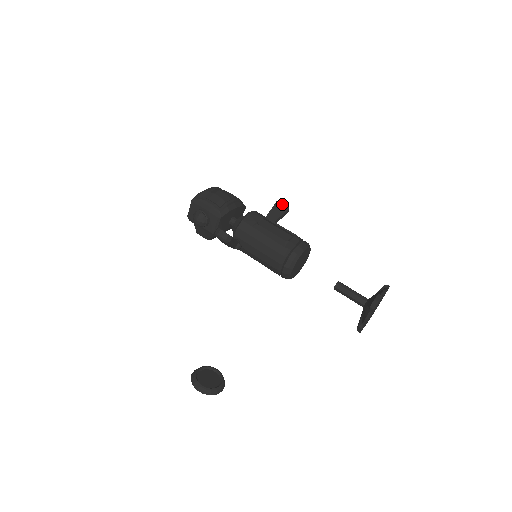
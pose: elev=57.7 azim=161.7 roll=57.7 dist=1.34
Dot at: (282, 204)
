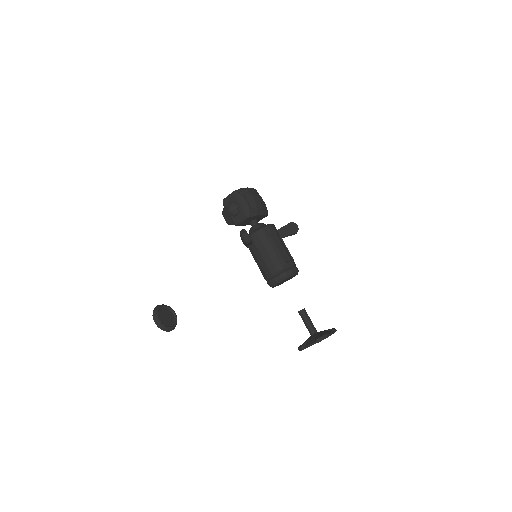
Dot at: (294, 226)
